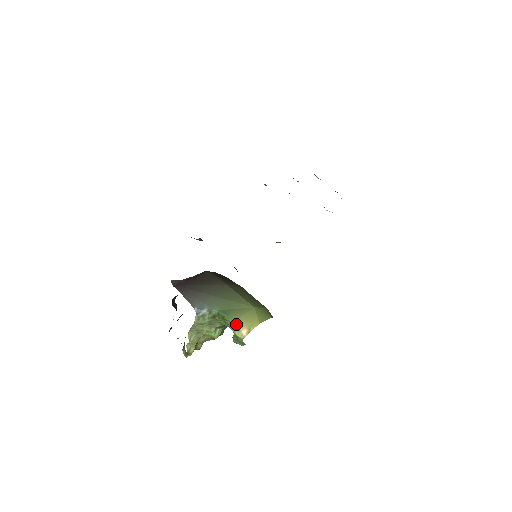
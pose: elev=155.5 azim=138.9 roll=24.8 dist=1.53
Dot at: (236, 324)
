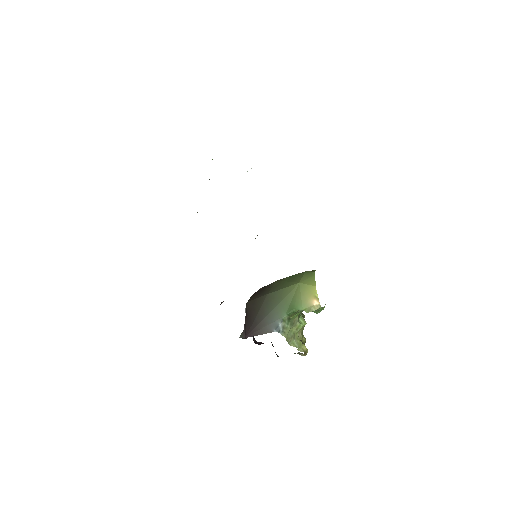
Dot at: (306, 306)
